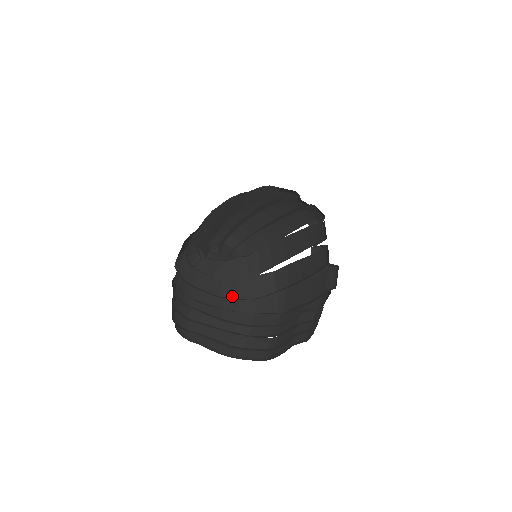
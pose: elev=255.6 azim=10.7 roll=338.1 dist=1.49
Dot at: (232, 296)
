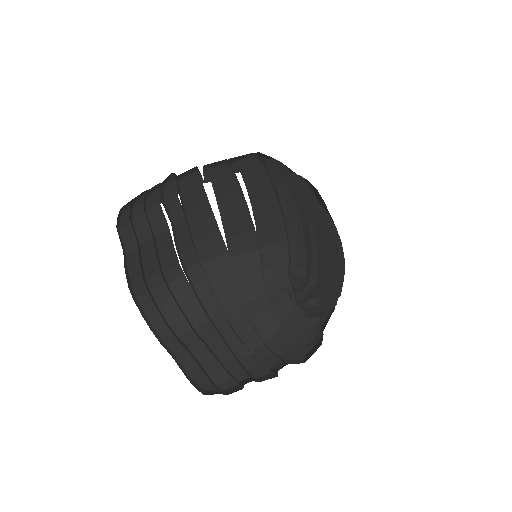
Dot at: (275, 349)
